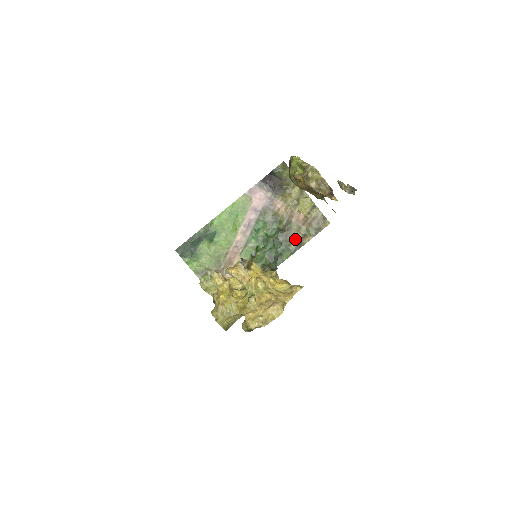
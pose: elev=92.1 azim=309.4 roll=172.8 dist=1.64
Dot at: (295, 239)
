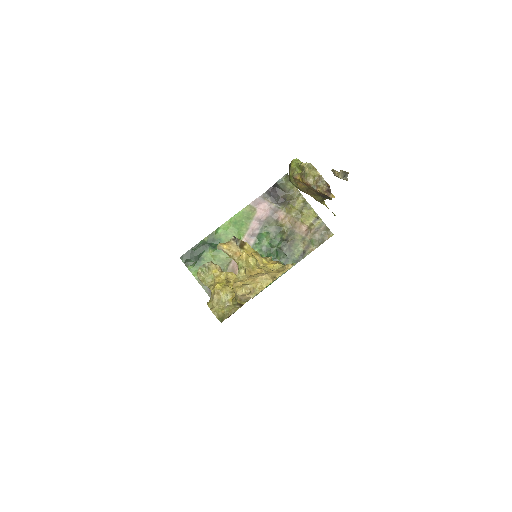
Dot at: (298, 249)
